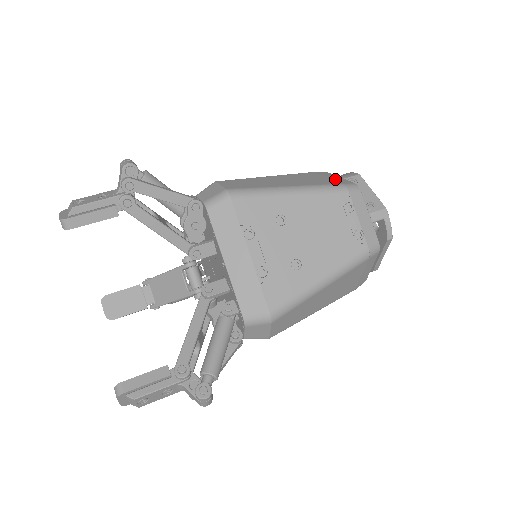
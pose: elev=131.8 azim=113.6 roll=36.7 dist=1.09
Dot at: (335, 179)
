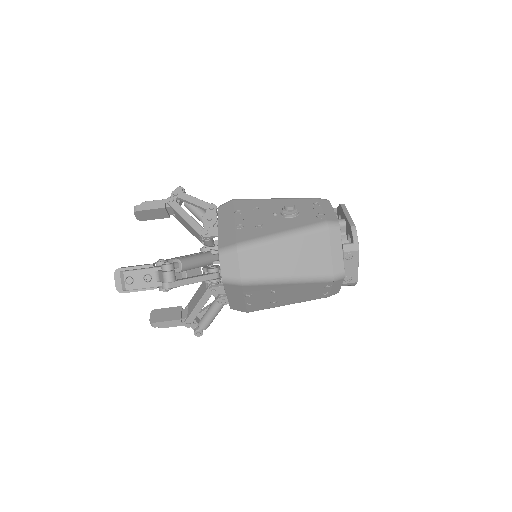
Dot at: (334, 259)
